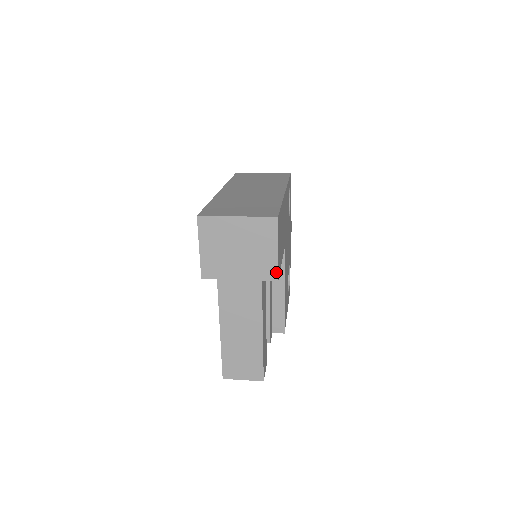
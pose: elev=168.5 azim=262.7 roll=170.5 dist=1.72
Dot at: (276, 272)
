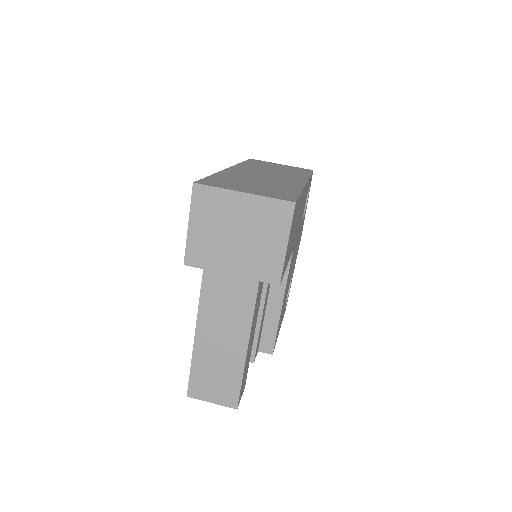
Dot at: (279, 273)
